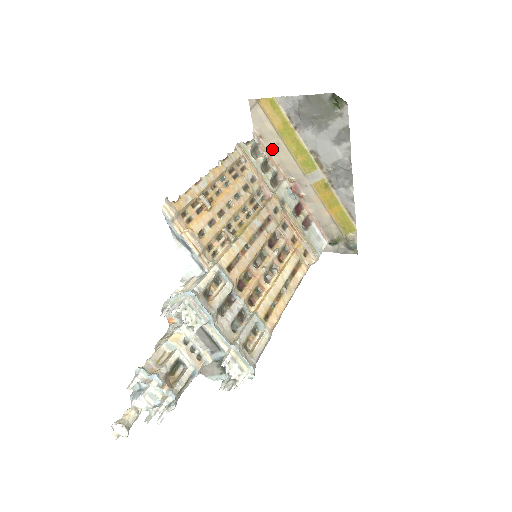
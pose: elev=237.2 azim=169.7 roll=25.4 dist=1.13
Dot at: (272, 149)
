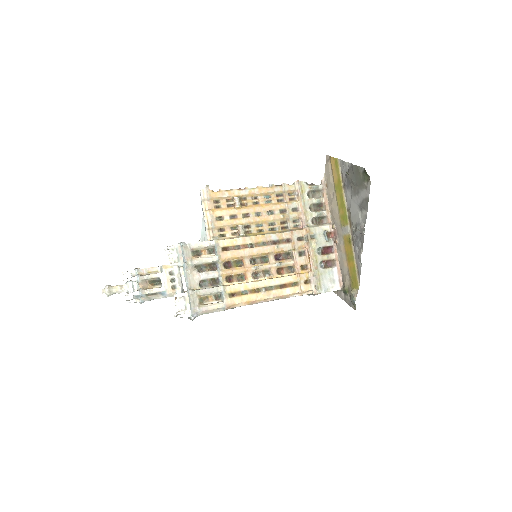
Dot at: (330, 197)
